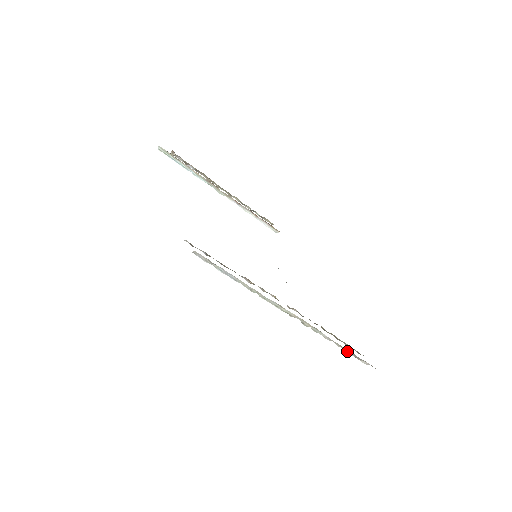
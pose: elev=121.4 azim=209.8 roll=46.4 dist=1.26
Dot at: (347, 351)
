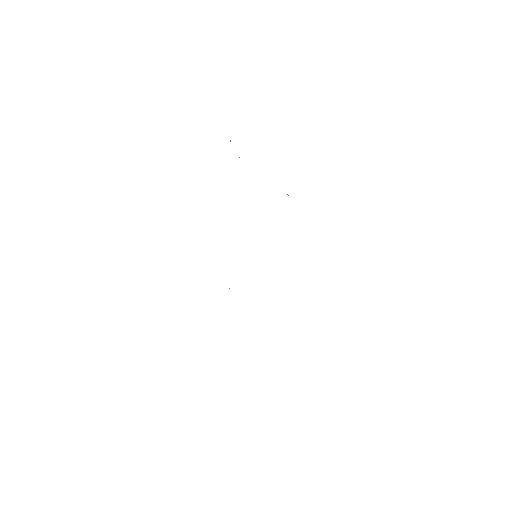
Dot at: occluded
